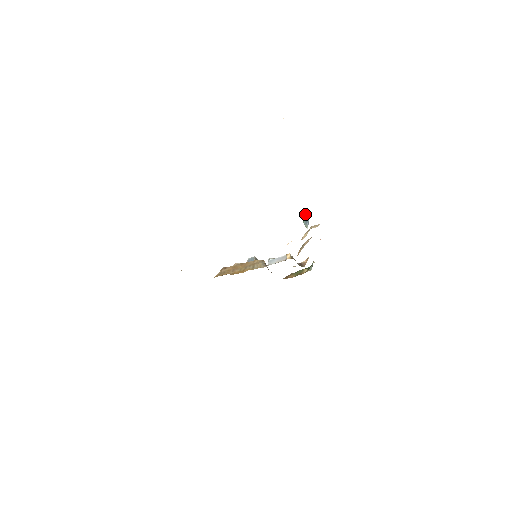
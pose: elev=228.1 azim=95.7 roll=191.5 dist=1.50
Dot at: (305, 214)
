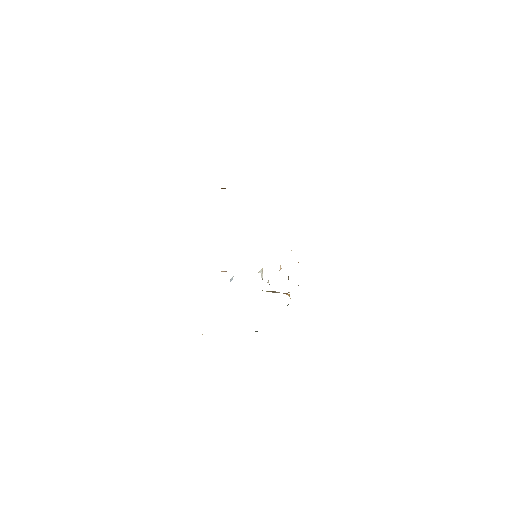
Dot at: occluded
